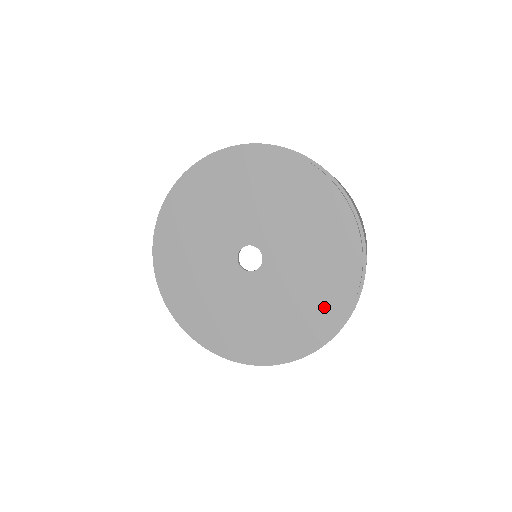
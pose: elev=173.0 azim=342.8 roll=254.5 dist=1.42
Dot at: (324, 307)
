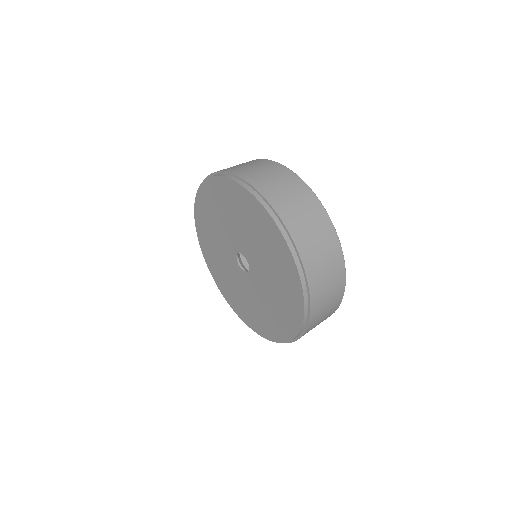
Dot at: (289, 291)
